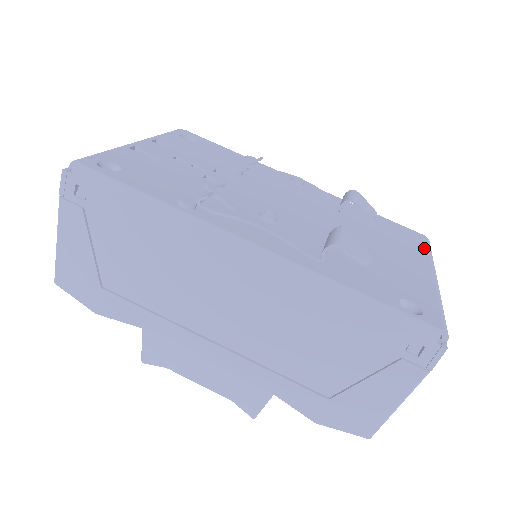
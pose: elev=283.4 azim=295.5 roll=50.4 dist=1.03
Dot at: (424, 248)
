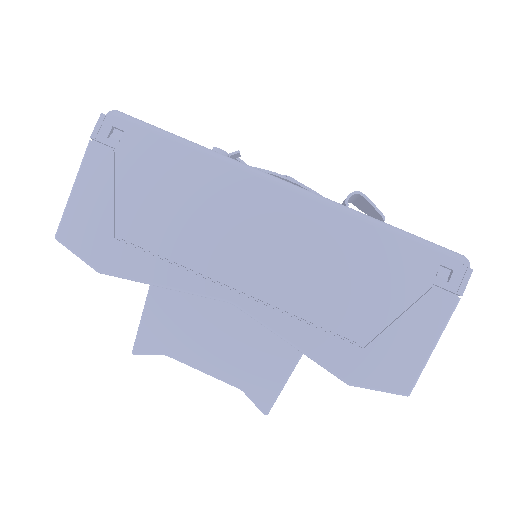
Dot at: occluded
